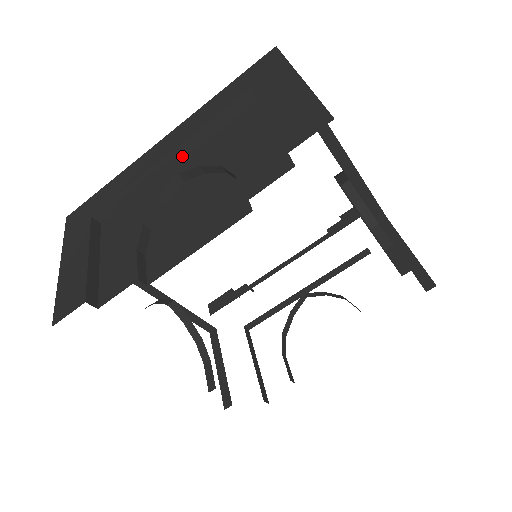
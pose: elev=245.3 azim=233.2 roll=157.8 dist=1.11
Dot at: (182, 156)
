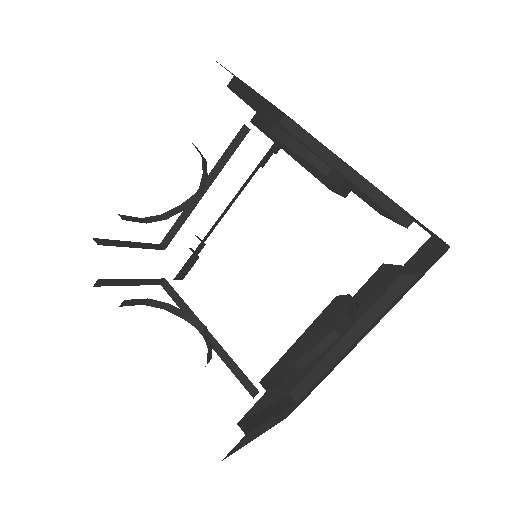
Dot at: (209, 185)
